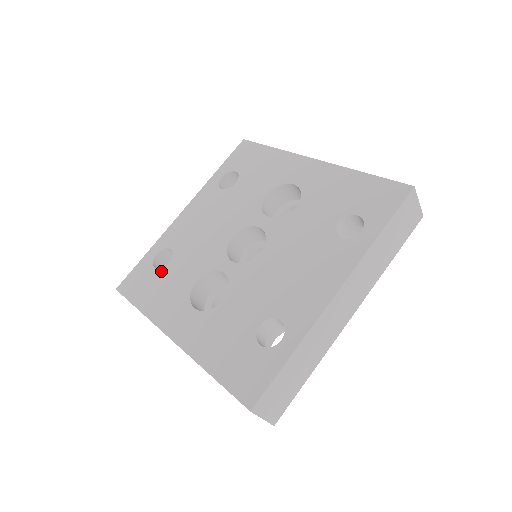
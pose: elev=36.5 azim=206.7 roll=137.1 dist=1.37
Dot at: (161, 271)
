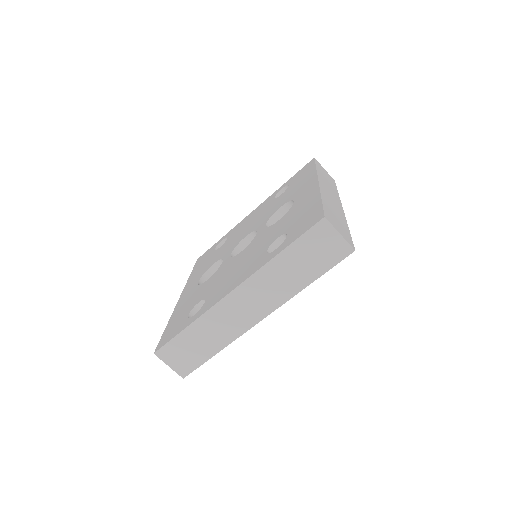
Dot at: (213, 252)
